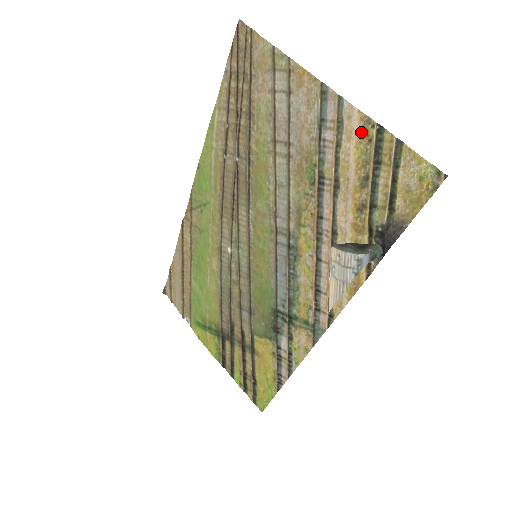
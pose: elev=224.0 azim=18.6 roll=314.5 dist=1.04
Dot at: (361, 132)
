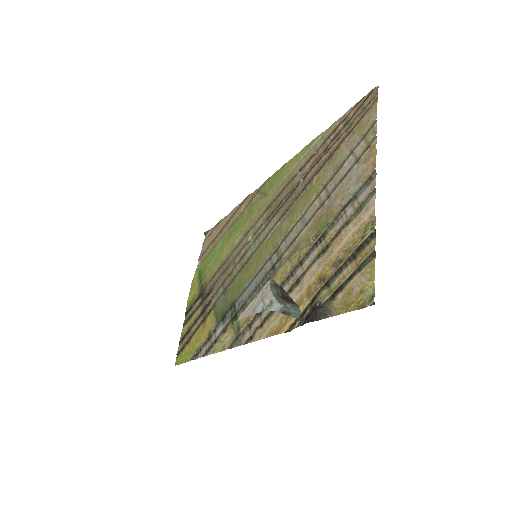
Dot at: (364, 226)
